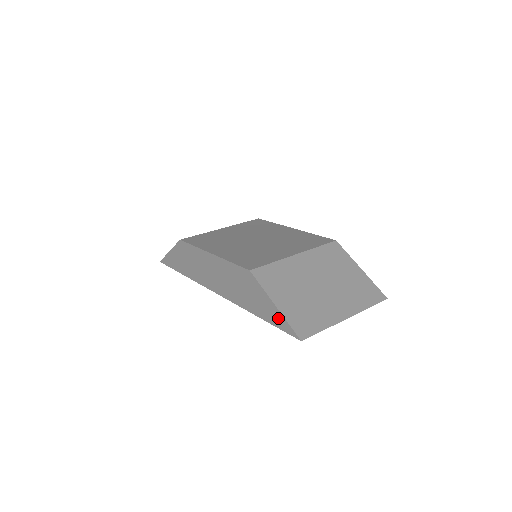
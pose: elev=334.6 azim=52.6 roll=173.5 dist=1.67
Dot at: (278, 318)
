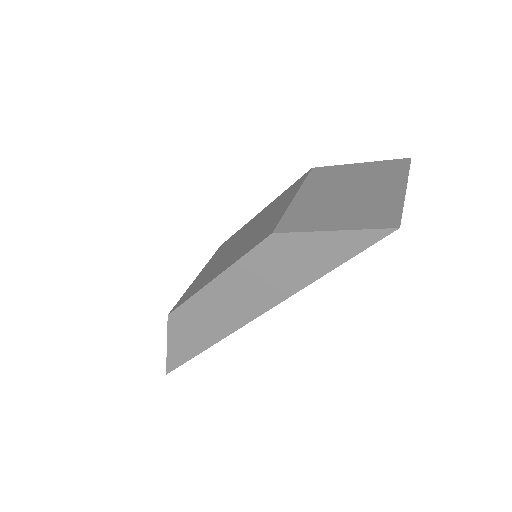
Dot at: (350, 241)
